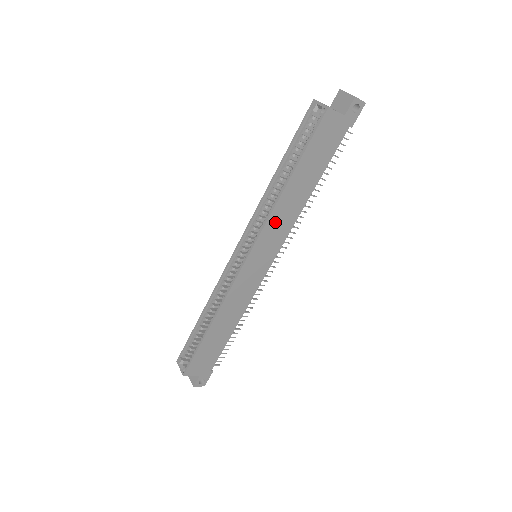
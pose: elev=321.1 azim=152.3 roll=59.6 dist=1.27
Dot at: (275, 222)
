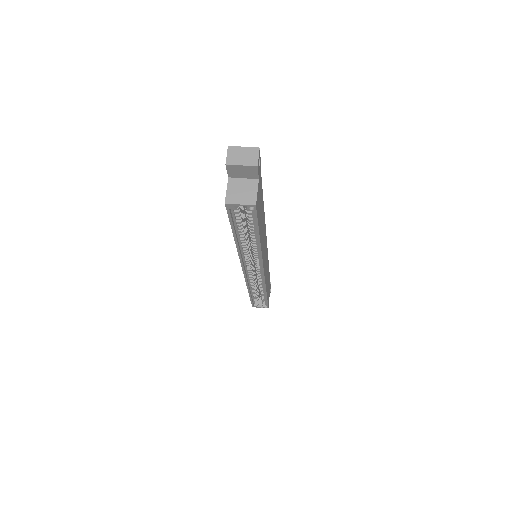
Dot at: (263, 249)
